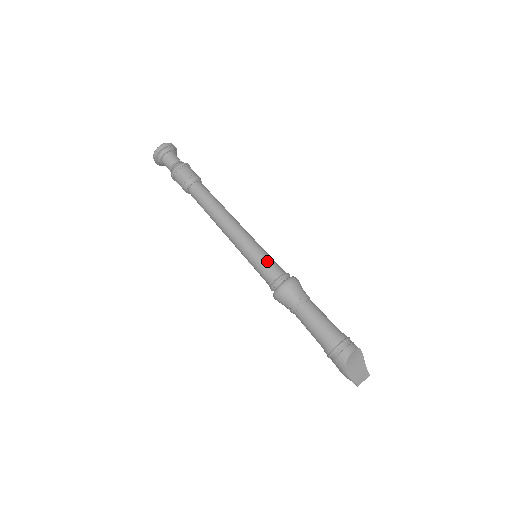
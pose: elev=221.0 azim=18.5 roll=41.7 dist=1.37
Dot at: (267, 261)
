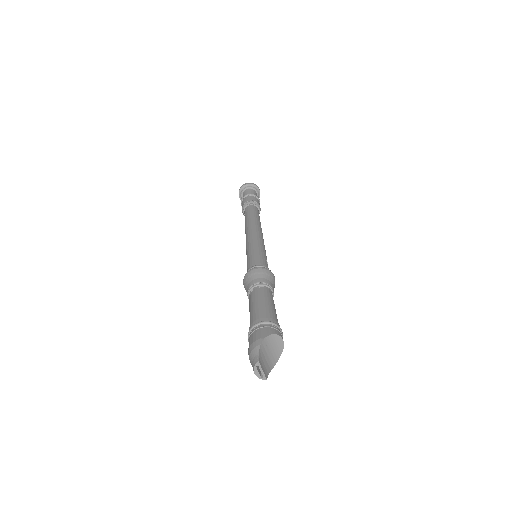
Dot at: (266, 258)
